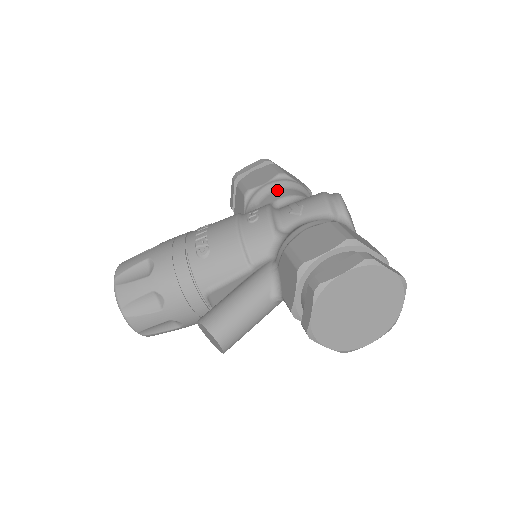
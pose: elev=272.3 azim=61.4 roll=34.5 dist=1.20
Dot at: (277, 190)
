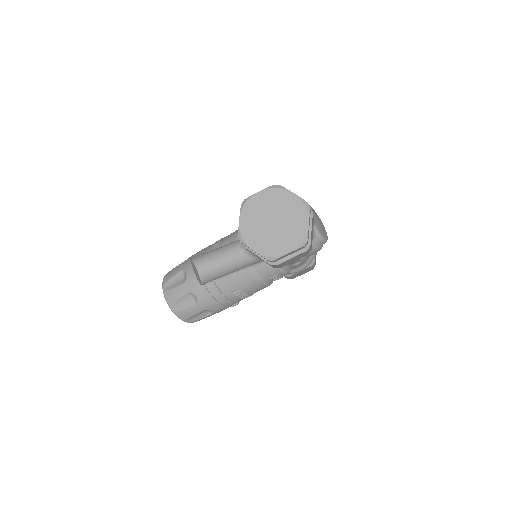
Dot at: occluded
